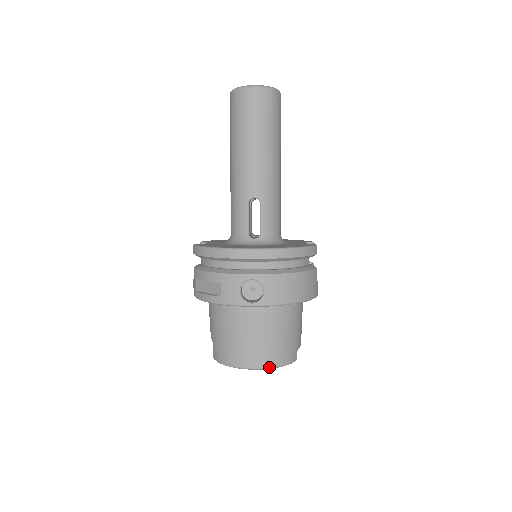
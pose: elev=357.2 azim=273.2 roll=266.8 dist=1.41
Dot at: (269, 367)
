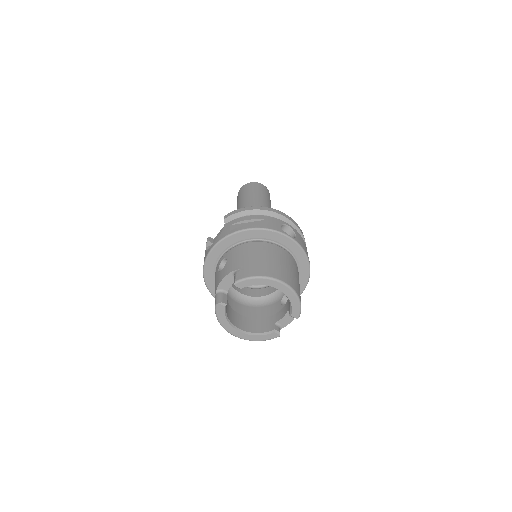
Dot at: (294, 290)
